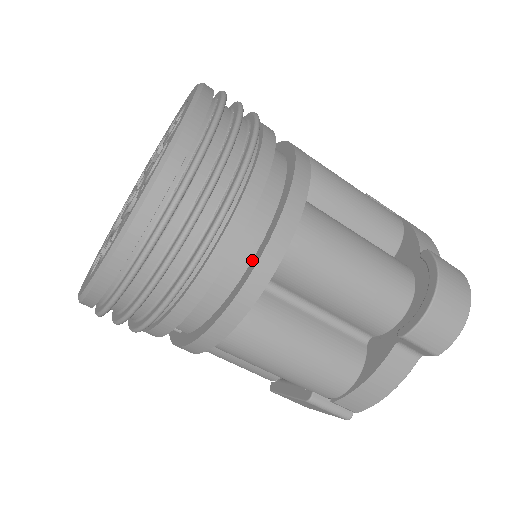
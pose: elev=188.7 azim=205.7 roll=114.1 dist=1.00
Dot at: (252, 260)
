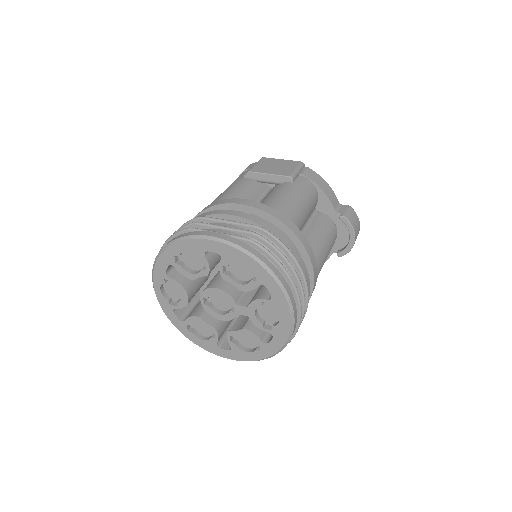
Dot at: occluded
